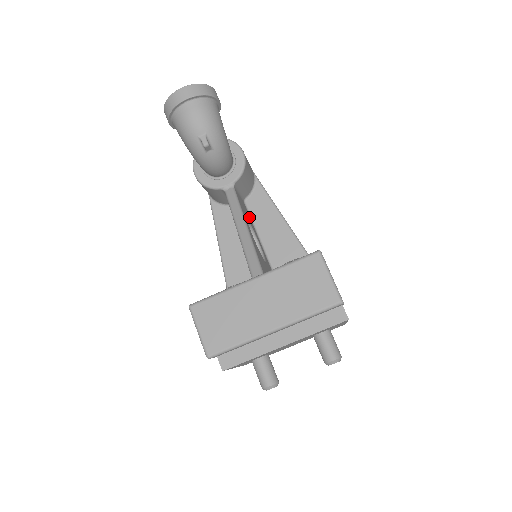
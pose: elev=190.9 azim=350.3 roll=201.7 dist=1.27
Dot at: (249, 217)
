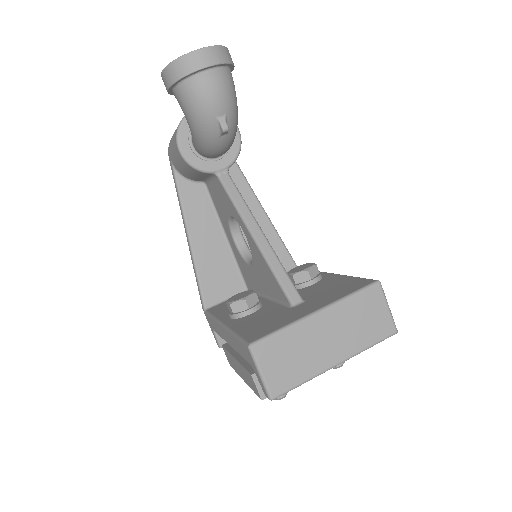
Dot at: occluded
